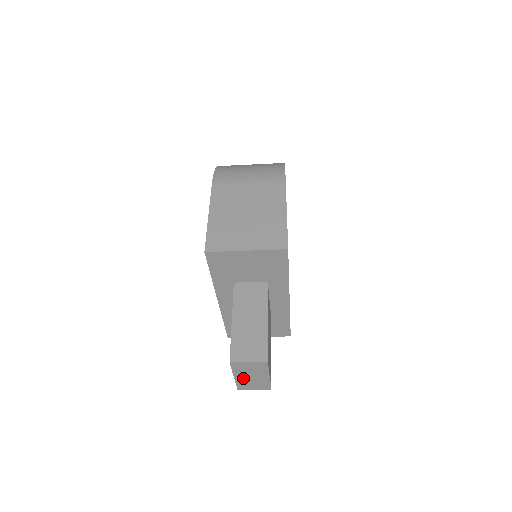
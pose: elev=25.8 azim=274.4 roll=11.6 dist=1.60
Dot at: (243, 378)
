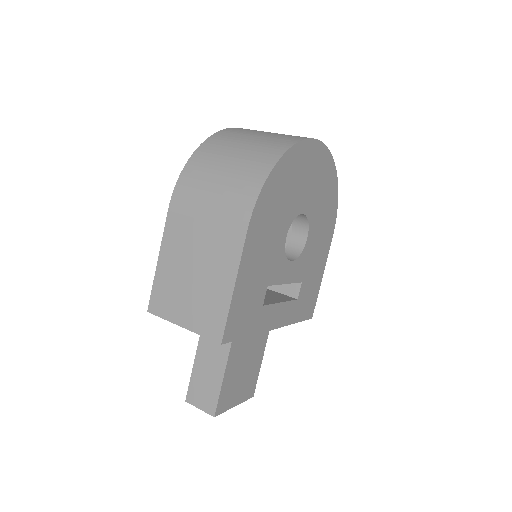
Dot at: occluded
